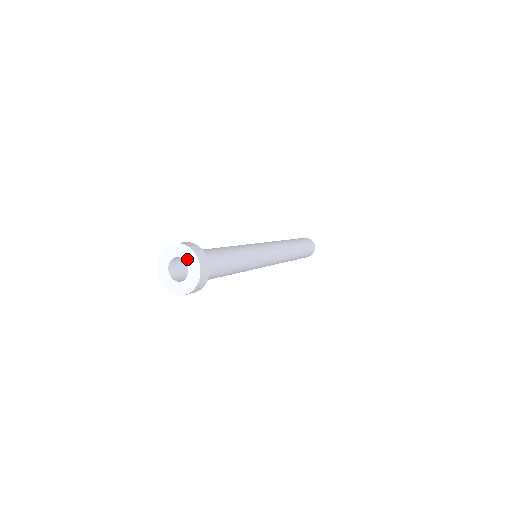
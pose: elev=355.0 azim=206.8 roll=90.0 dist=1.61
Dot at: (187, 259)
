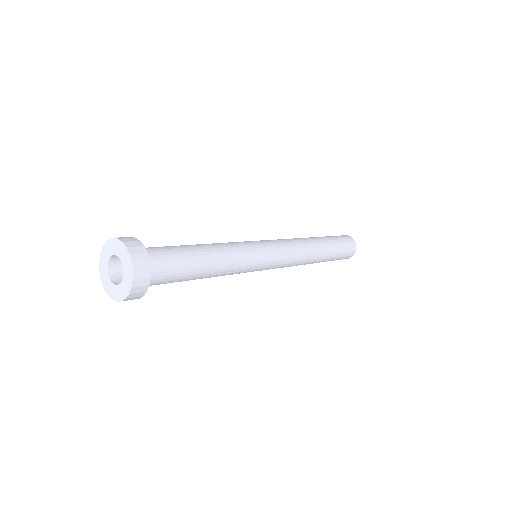
Dot at: (125, 275)
